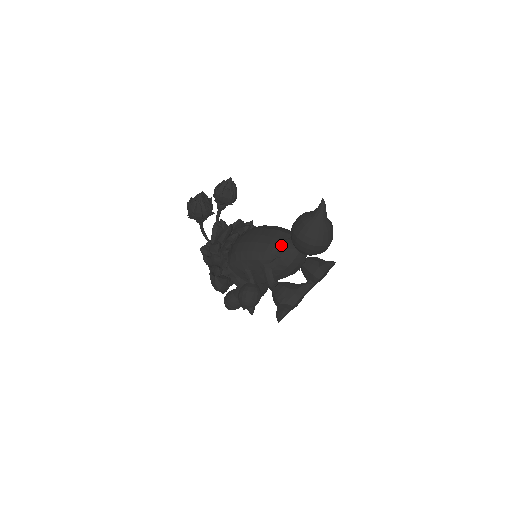
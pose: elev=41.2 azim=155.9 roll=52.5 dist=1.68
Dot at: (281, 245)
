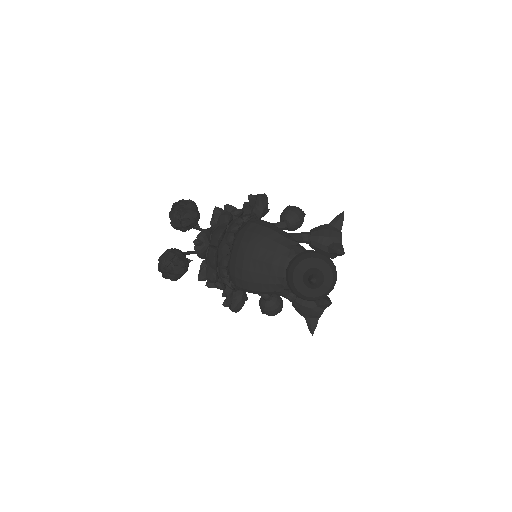
Dot at: (282, 284)
